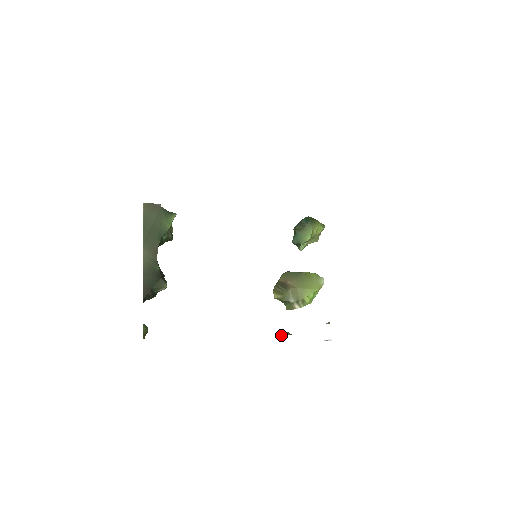
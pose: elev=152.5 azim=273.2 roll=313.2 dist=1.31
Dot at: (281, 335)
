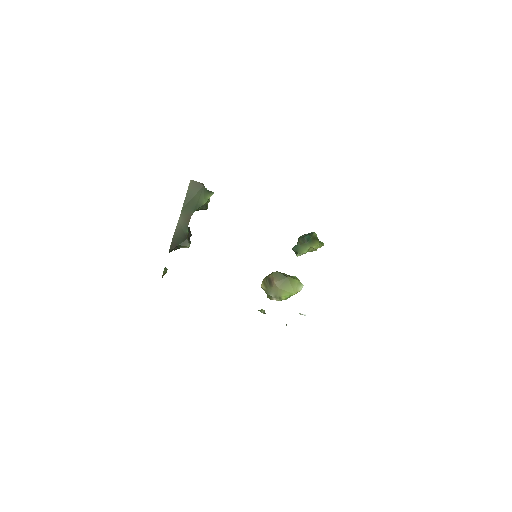
Dot at: (258, 310)
